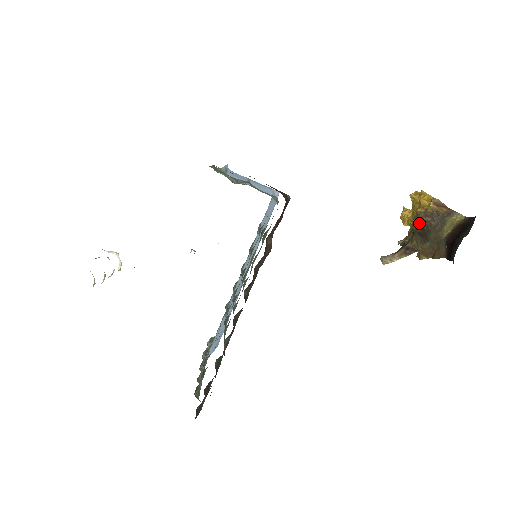
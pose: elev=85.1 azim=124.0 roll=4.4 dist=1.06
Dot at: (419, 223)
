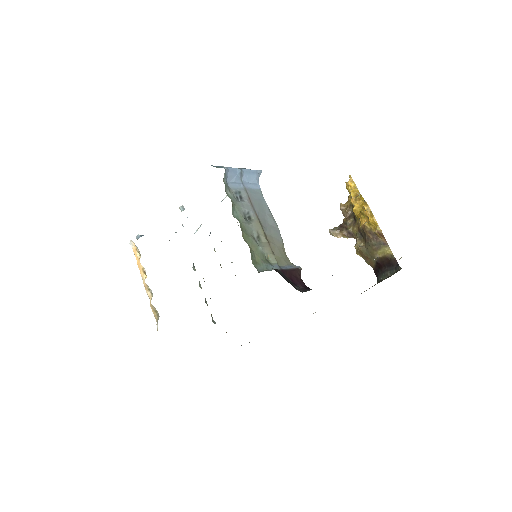
Dot at: (363, 231)
